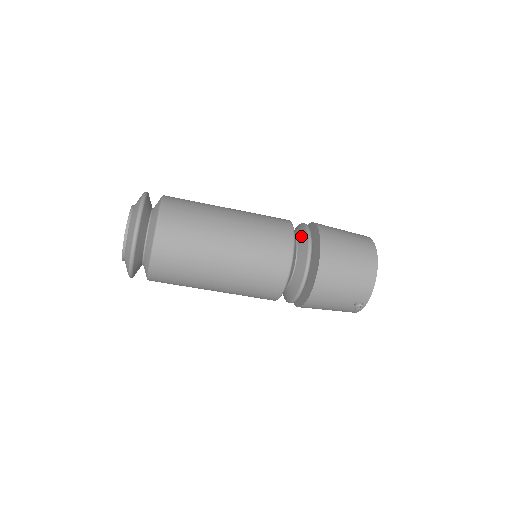
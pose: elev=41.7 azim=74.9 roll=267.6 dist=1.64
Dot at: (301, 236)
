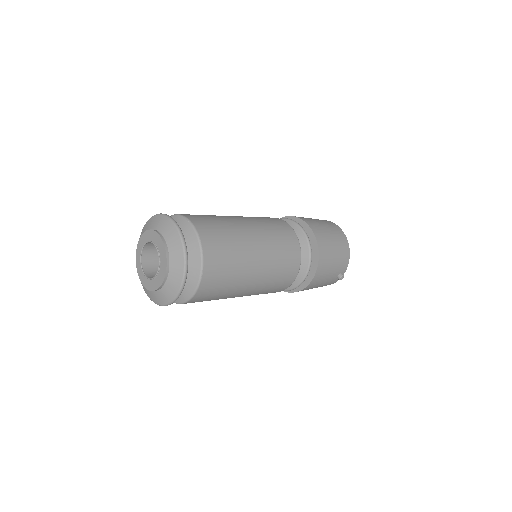
Dot at: occluded
